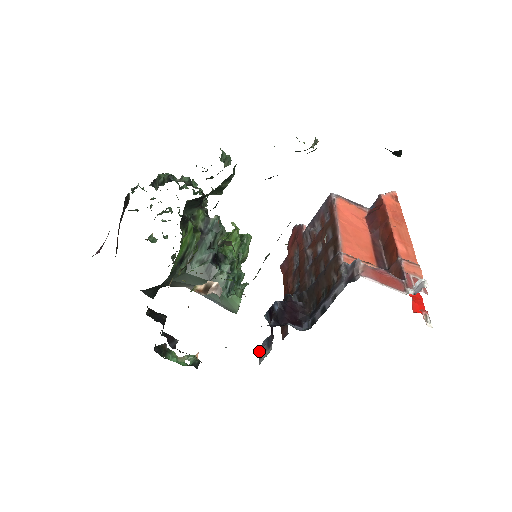
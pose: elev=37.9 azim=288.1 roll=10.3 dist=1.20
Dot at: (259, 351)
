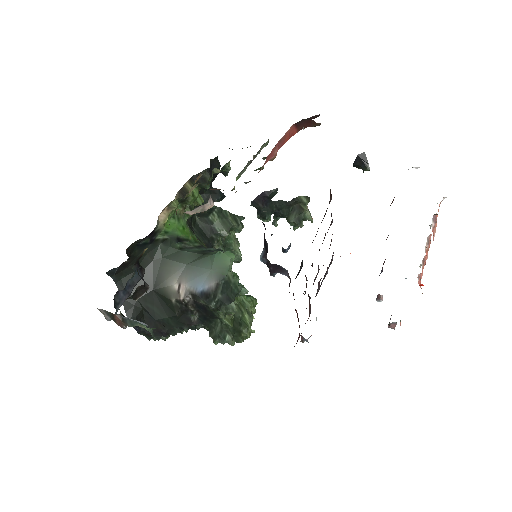
Dot at: occluded
